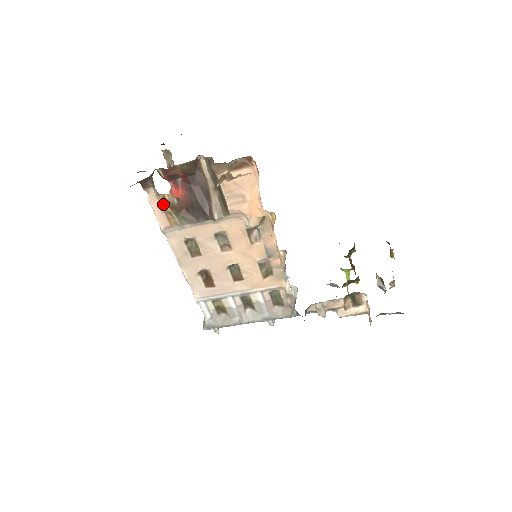
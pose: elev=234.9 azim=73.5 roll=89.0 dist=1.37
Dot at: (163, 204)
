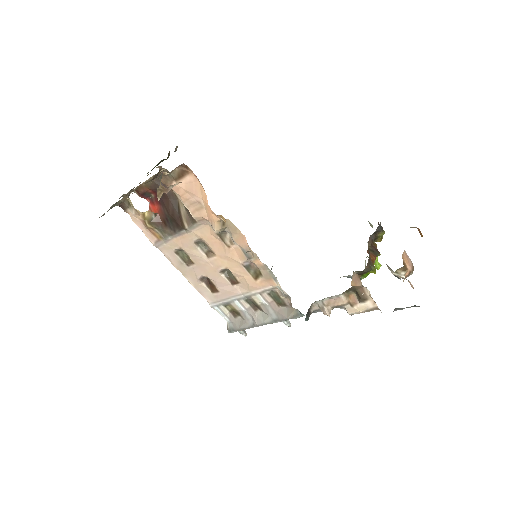
Dot at: (143, 221)
